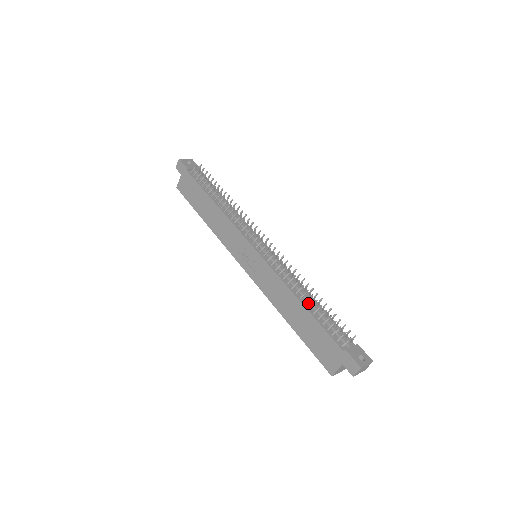
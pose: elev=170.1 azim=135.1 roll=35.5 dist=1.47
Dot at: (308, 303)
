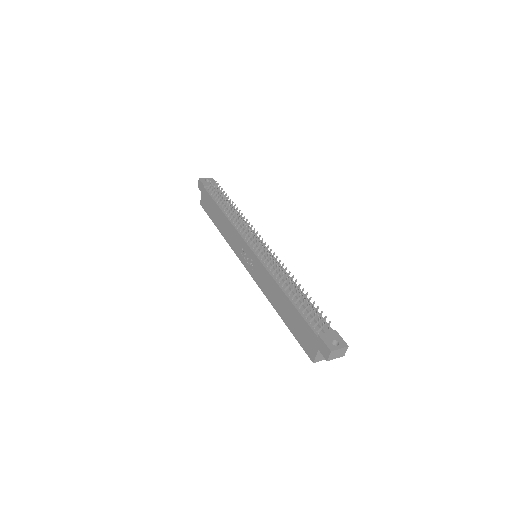
Dot at: (292, 294)
